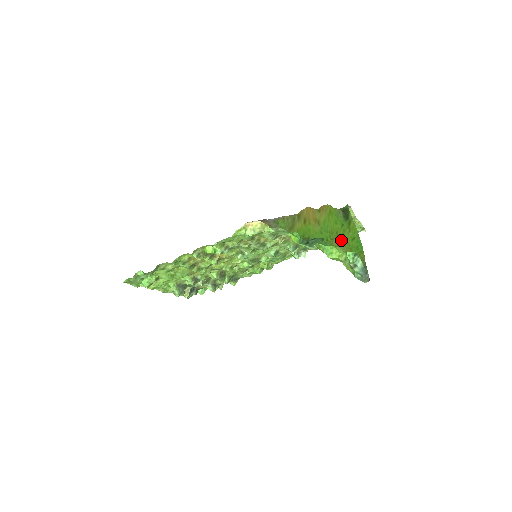
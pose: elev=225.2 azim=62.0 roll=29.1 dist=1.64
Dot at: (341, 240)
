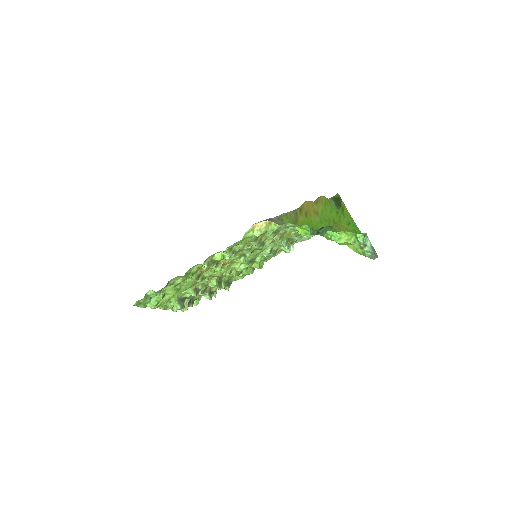
Dot at: (339, 226)
